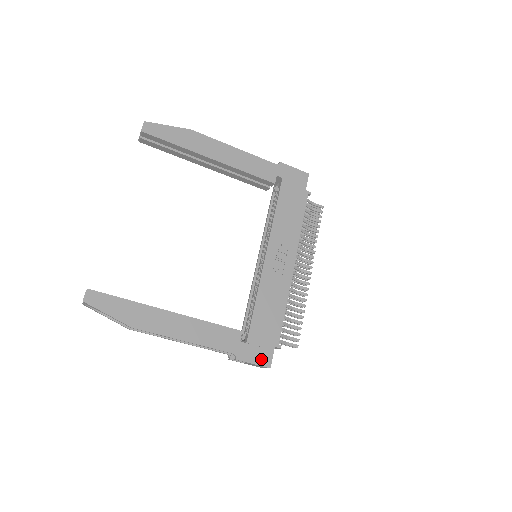
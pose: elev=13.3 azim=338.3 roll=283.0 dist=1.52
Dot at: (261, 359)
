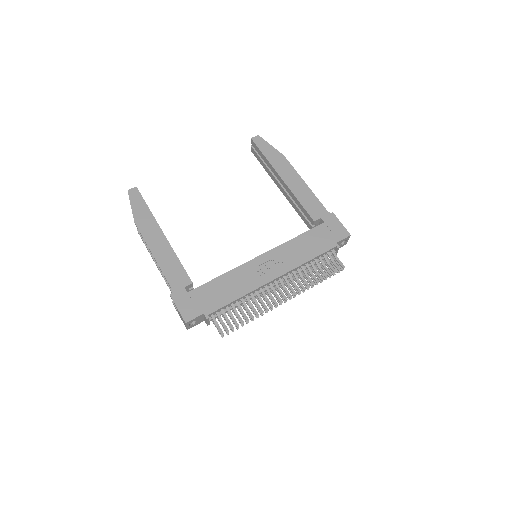
Dot at: (186, 311)
